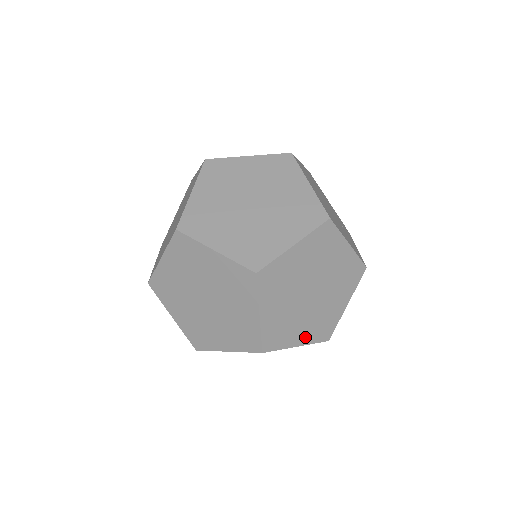
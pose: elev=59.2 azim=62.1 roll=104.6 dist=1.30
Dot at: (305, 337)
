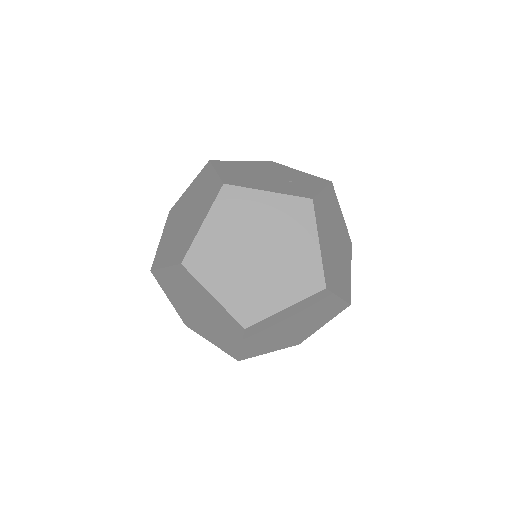
Dot at: (288, 296)
